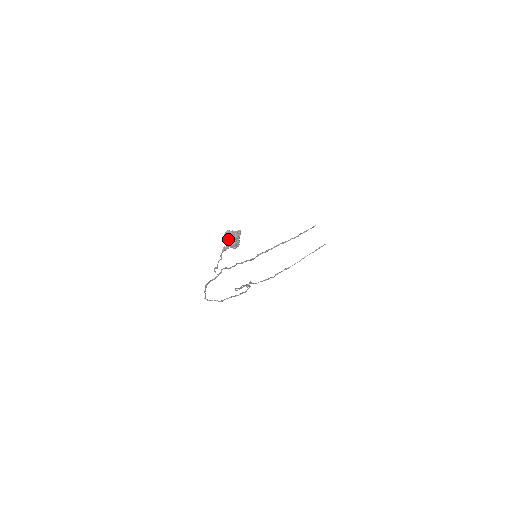
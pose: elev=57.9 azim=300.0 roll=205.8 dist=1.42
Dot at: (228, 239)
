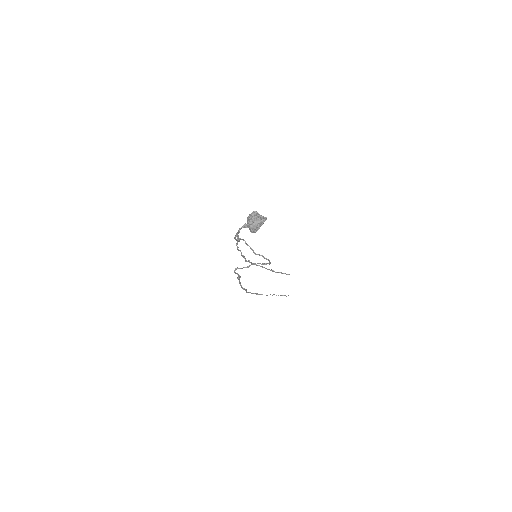
Dot at: (254, 218)
